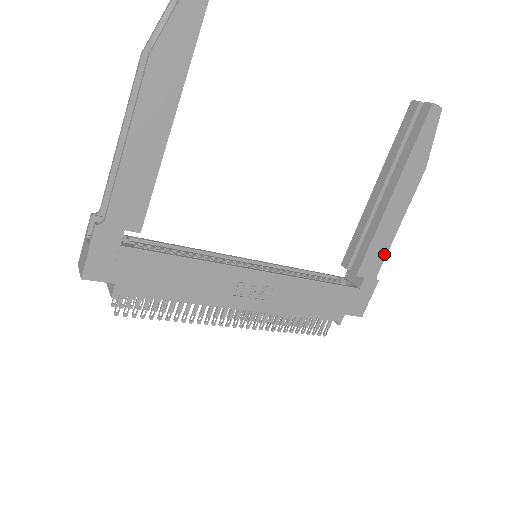
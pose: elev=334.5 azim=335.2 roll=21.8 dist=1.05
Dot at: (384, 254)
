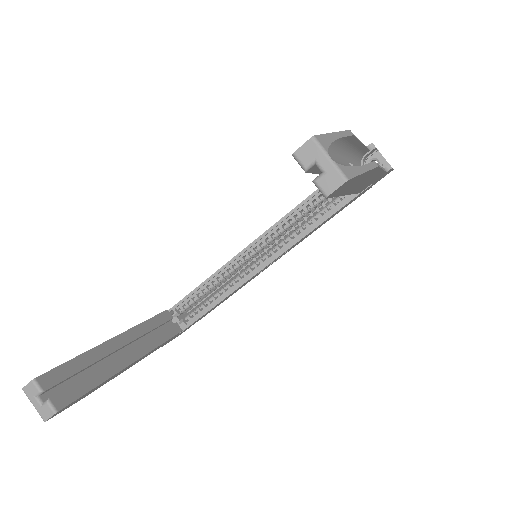
Dot at: (381, 174)
